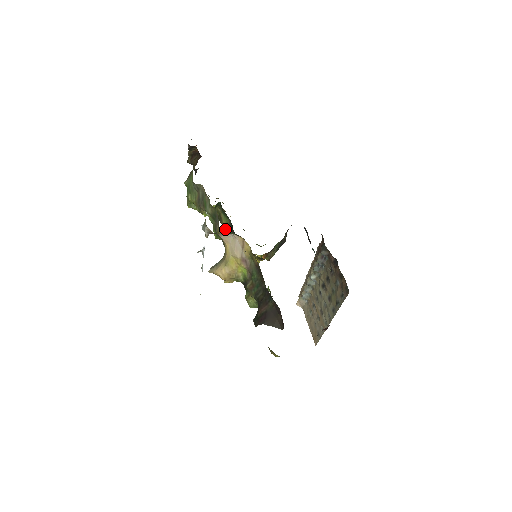
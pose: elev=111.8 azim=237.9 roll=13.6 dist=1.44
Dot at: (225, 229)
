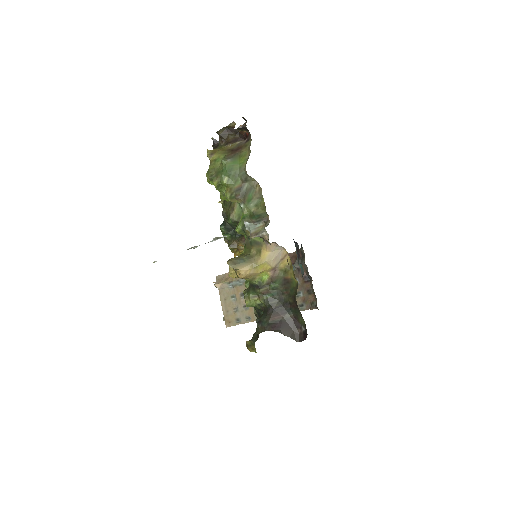
Dot at: (233, 219)
